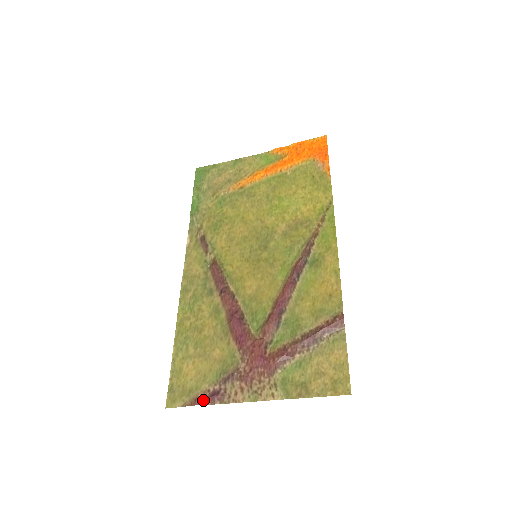
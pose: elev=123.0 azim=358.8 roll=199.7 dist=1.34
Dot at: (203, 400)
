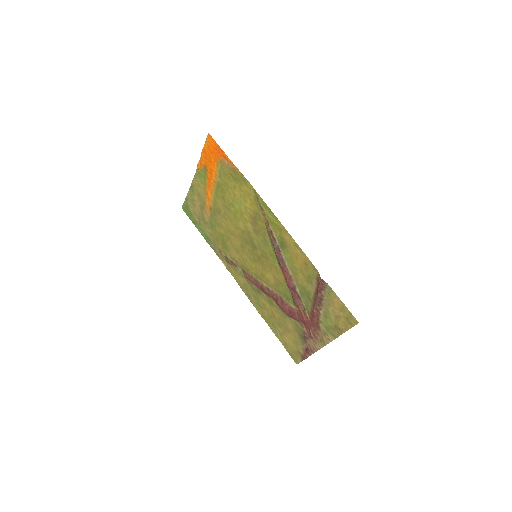
Dot at: (305, 356)
